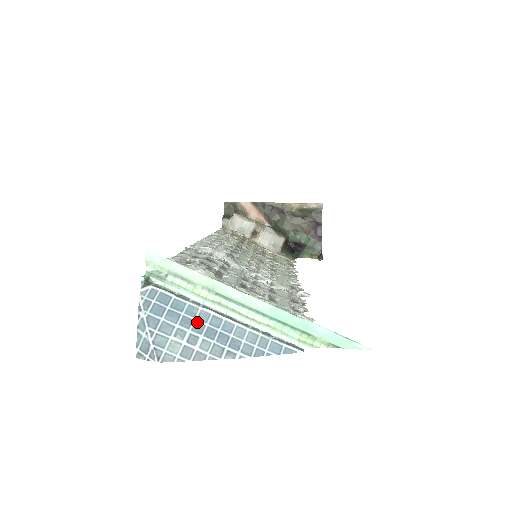
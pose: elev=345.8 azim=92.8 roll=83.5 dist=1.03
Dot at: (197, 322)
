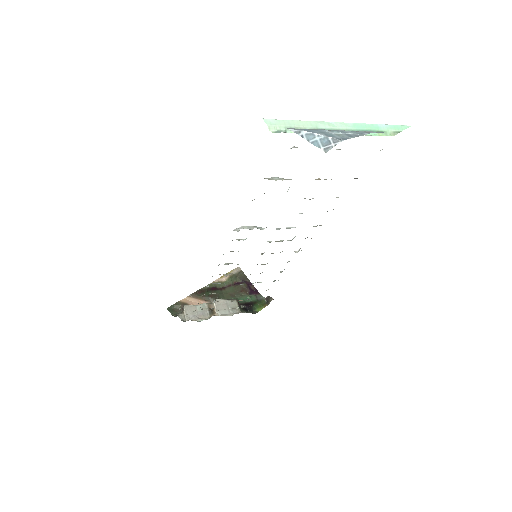
Dot at: (333, 130)
